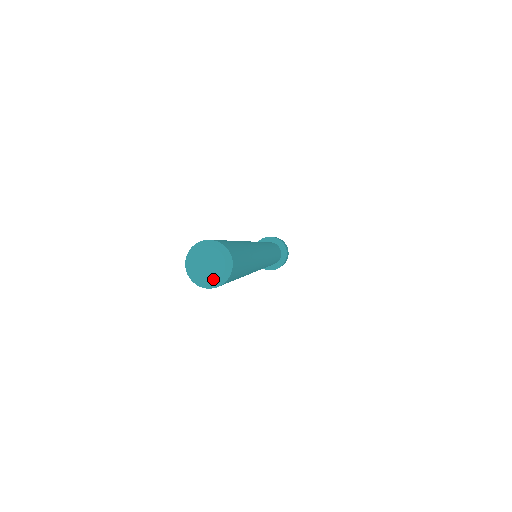
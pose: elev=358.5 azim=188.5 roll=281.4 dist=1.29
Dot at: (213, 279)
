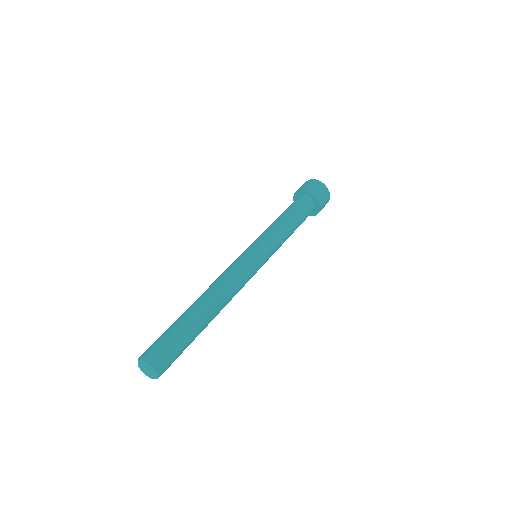
Dot at: (146, 375)
